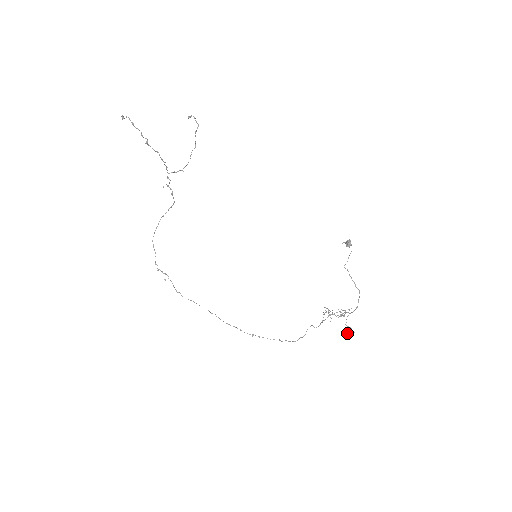
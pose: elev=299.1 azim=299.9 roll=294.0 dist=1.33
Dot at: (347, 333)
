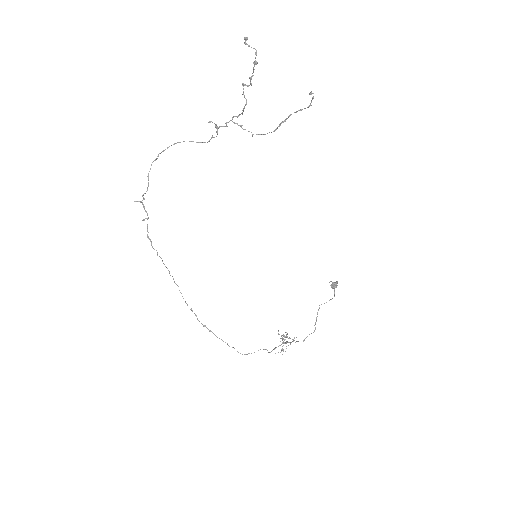
Dot at: occluded
